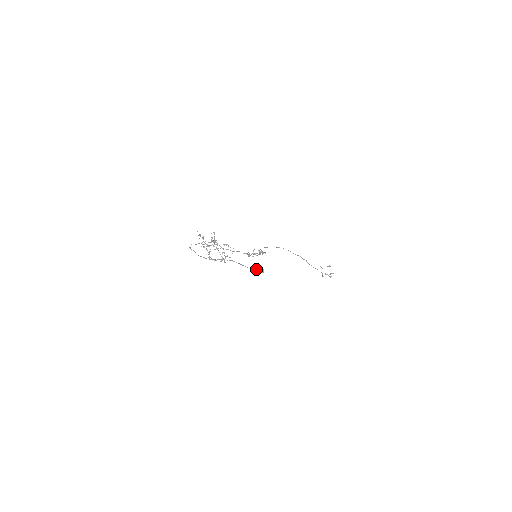
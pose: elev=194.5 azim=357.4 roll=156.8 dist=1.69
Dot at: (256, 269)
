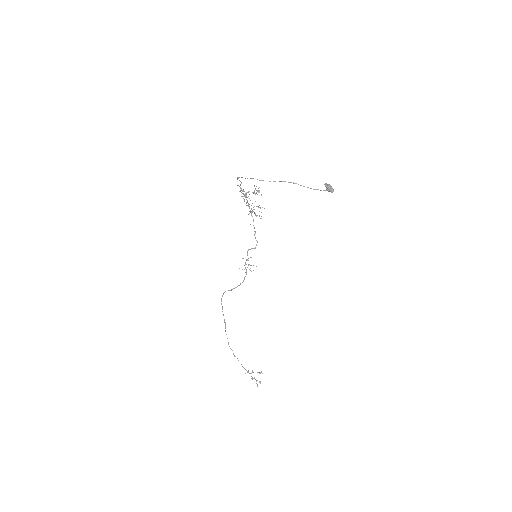
Dot at: (329, 185)
